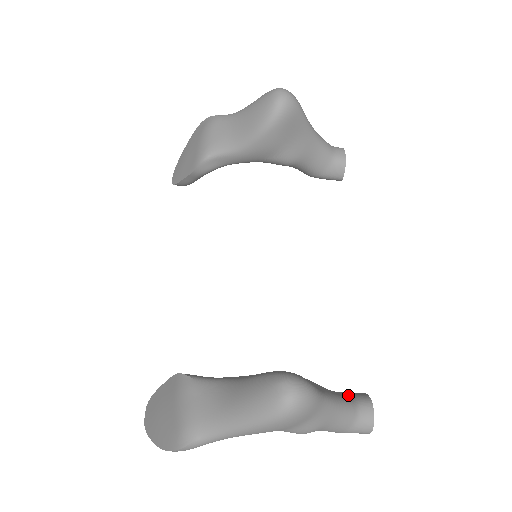
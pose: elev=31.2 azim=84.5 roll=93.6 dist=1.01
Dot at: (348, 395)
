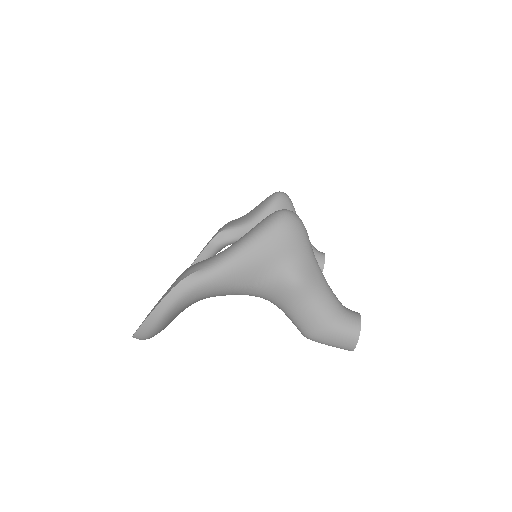
Dot at: occluded
